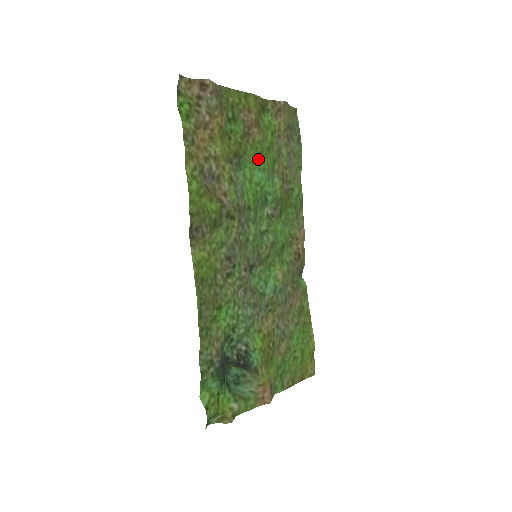
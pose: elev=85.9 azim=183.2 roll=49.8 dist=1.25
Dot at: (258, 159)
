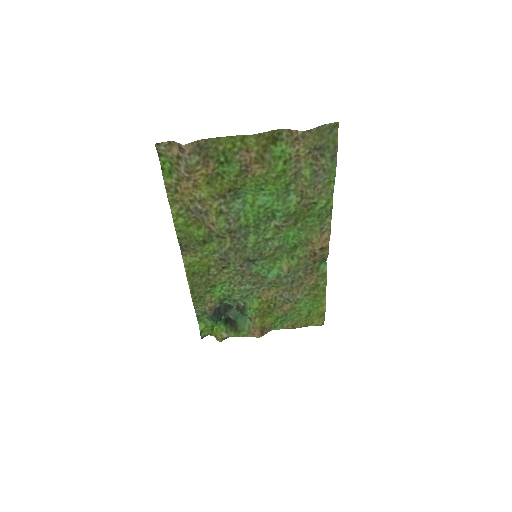
Dot at: (261, 188)
